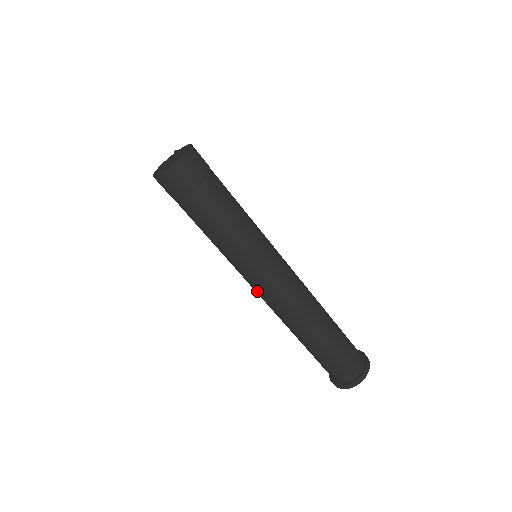
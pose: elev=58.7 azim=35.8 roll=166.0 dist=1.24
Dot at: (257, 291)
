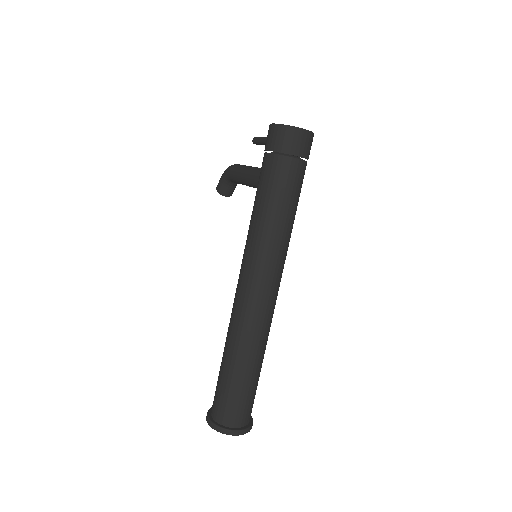
Dot at: (247, 278)
